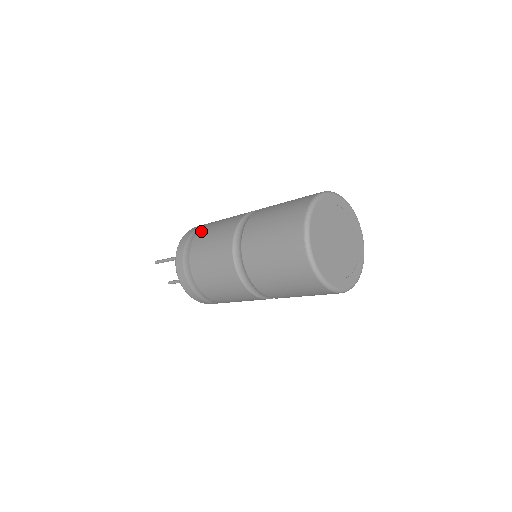
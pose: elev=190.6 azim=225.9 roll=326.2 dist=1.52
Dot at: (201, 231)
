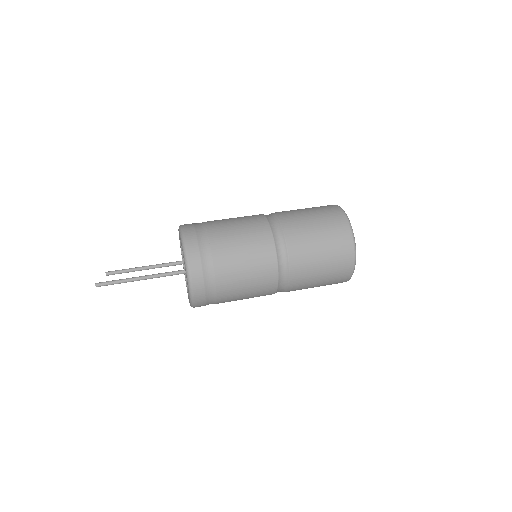
Dot at: (224, 289)
